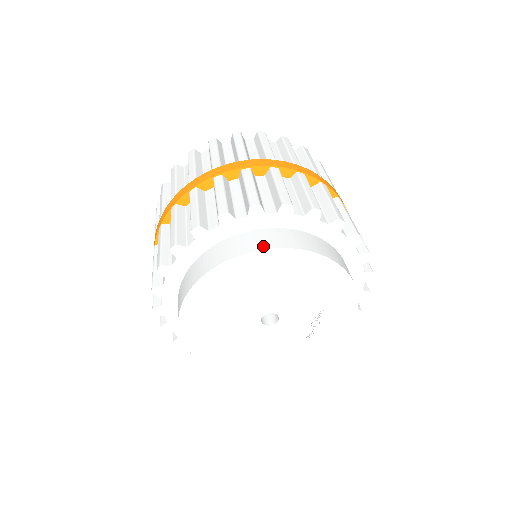
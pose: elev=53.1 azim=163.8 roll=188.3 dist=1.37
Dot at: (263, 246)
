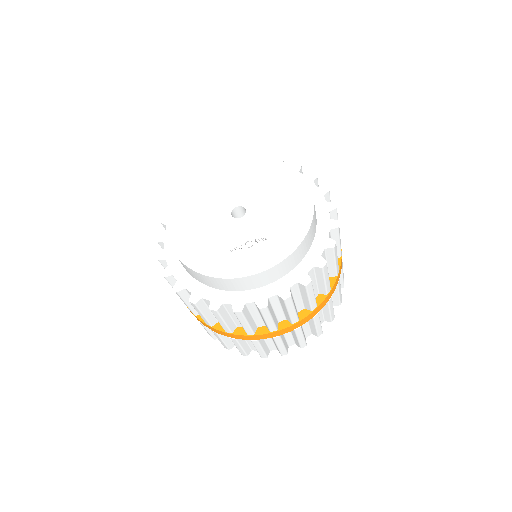
Dot at: (298, 173)
